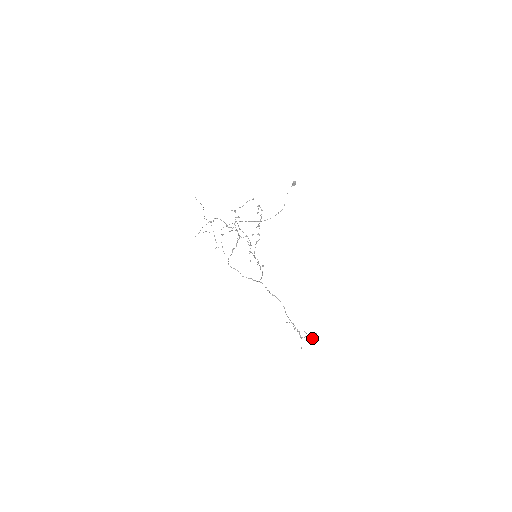
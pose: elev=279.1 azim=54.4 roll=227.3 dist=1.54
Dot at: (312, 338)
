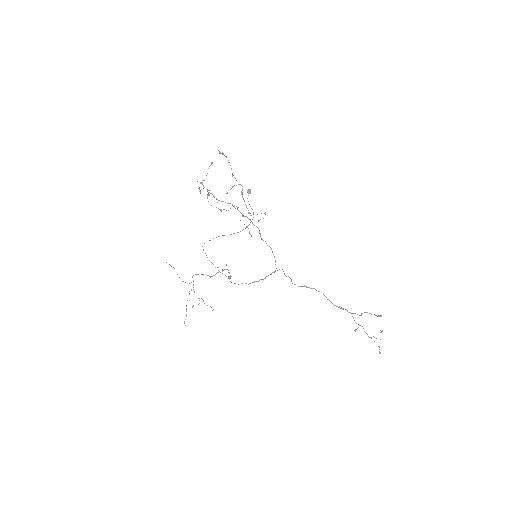
Dot at: (380, 315)
